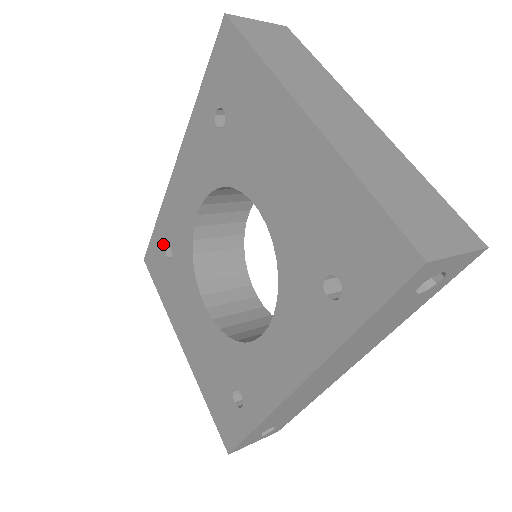
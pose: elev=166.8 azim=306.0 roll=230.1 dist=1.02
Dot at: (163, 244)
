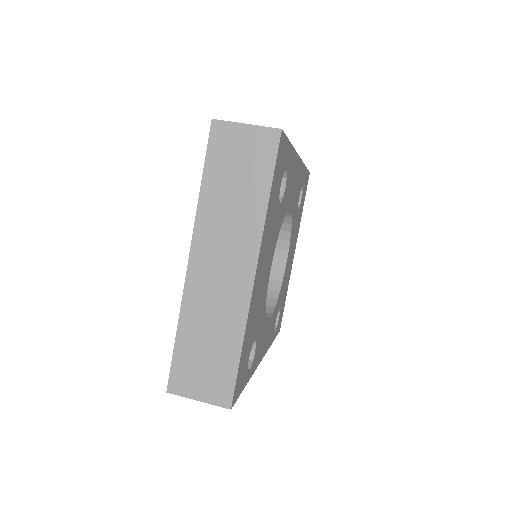
Dot at: occluded
